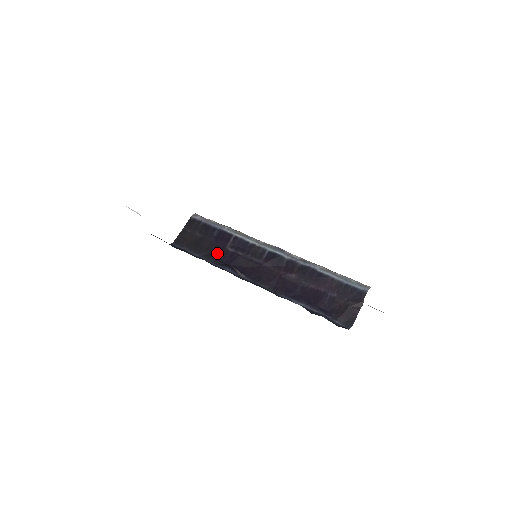
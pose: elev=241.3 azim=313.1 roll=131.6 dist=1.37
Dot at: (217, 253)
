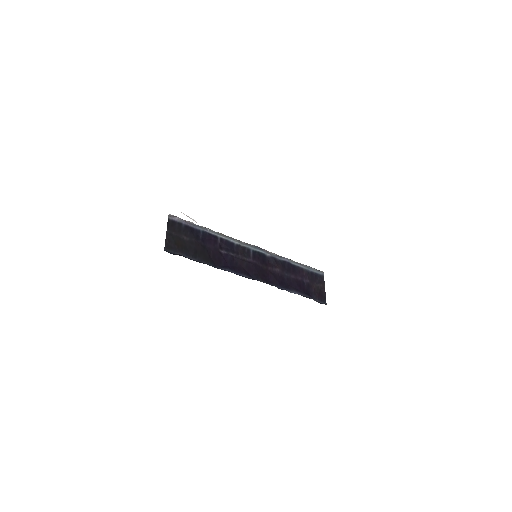
Dot at: (213, 256)
